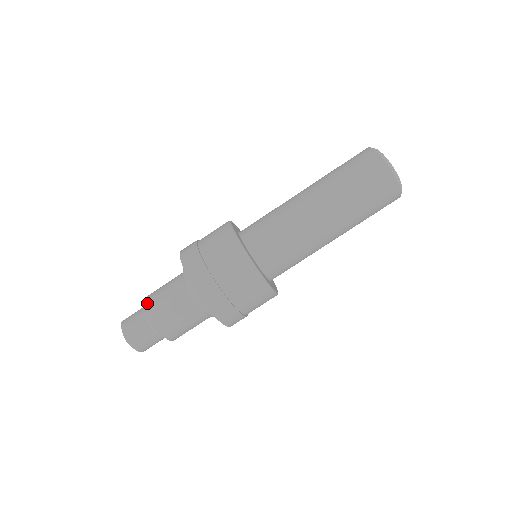
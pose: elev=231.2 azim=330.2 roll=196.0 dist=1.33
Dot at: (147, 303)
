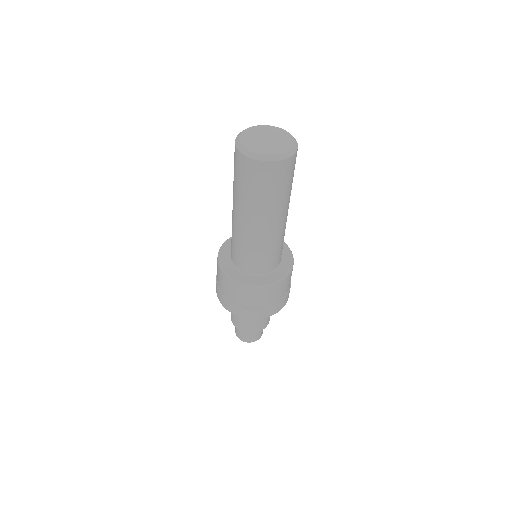
Dot at: occluded
